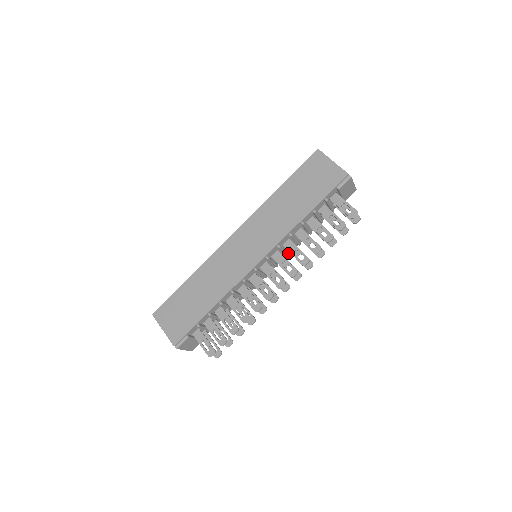
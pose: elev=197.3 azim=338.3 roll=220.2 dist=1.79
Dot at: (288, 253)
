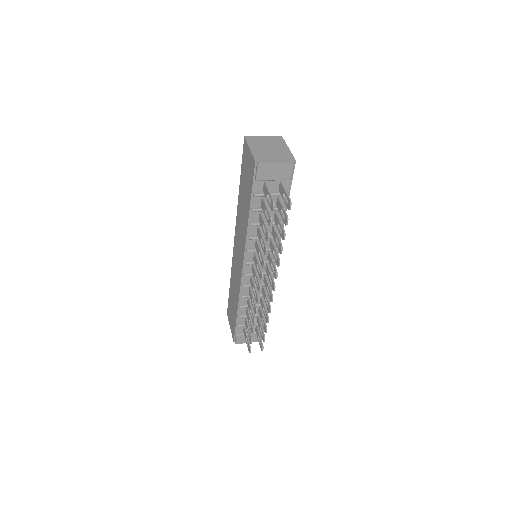
Dot at: occluded
